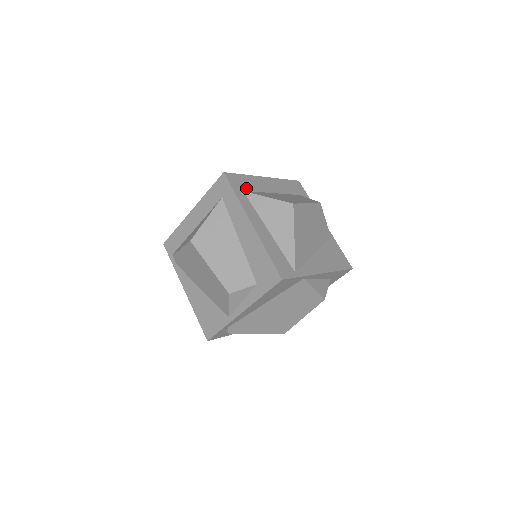
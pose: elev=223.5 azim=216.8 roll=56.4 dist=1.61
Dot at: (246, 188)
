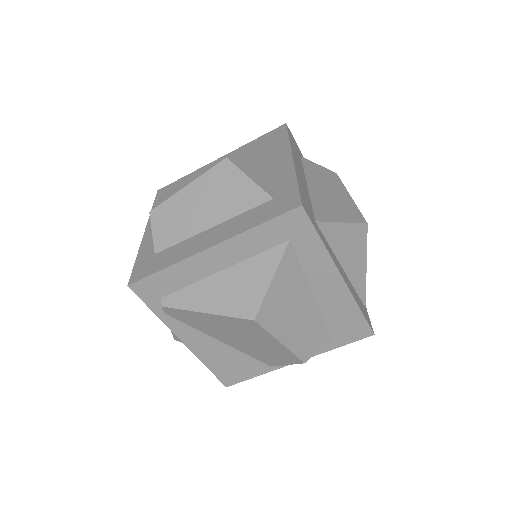
Dot at: (311, 210)
